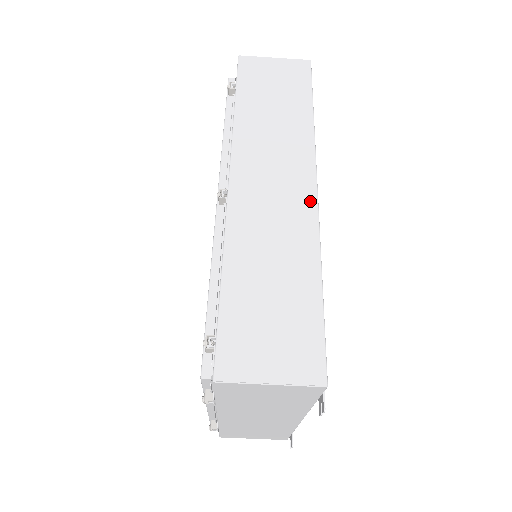
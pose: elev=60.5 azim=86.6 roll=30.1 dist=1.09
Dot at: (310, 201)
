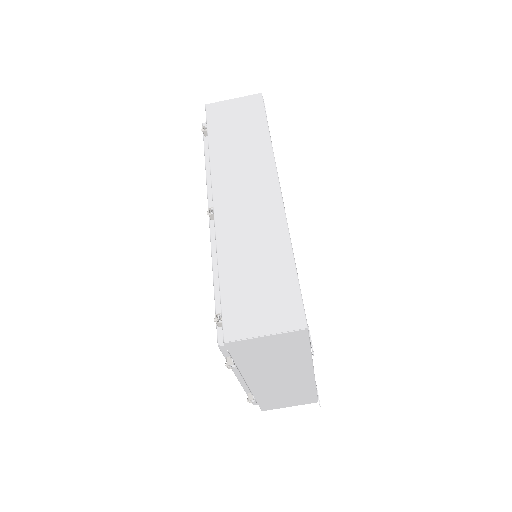
Dot at: (276, 200)
